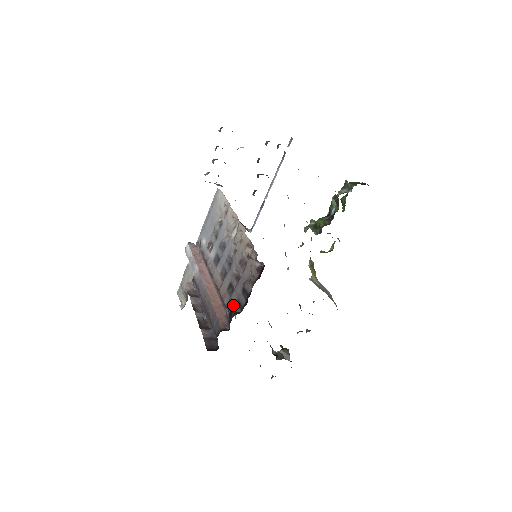
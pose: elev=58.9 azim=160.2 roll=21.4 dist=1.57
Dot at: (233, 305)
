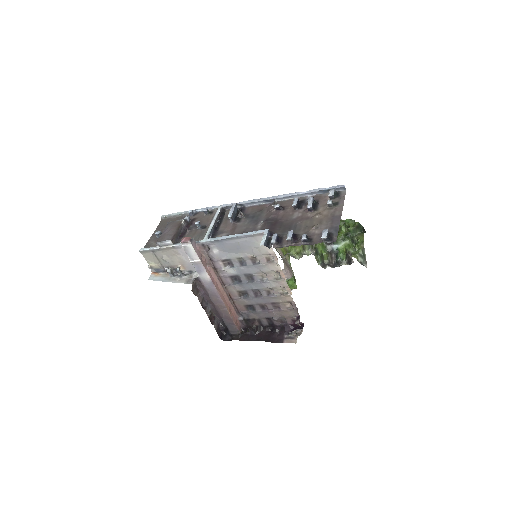
Dot at: (252, 319)
